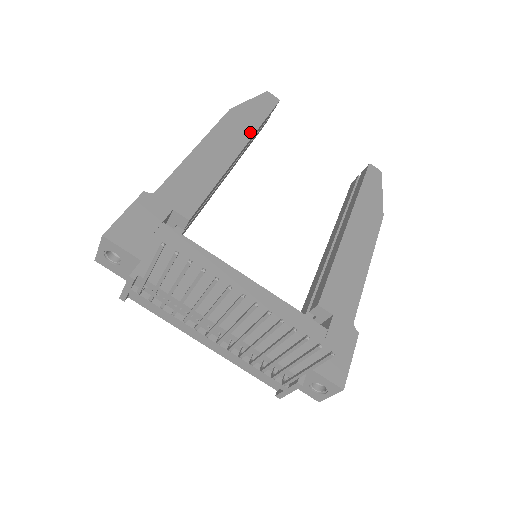
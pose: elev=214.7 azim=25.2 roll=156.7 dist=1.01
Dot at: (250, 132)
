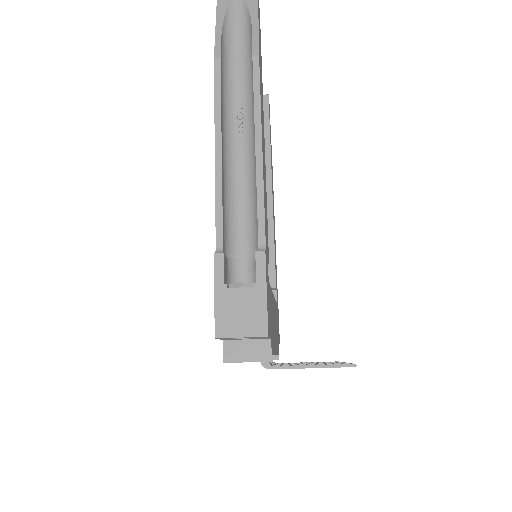
Dot at: occluded
